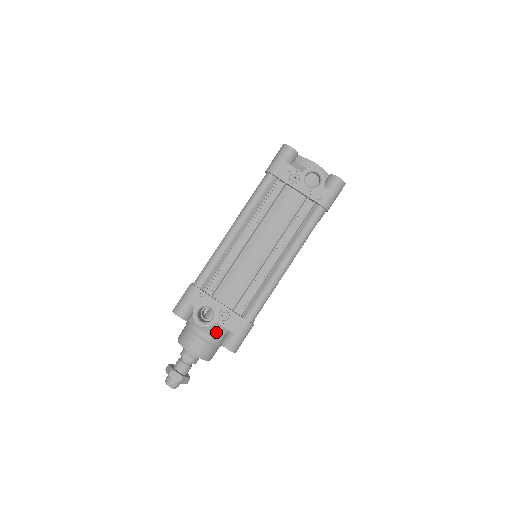
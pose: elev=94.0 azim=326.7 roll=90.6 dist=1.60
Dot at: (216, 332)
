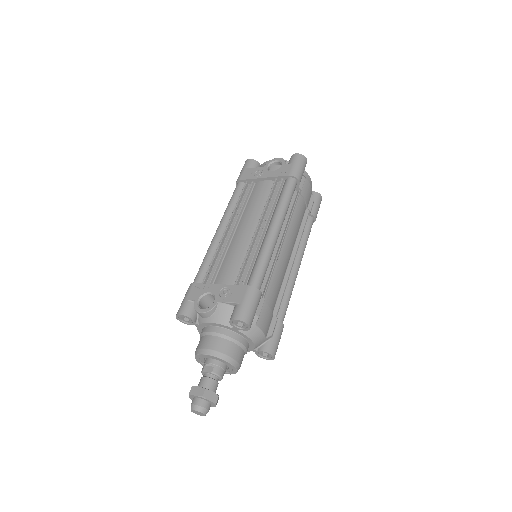
Dot at: (223, 315)
